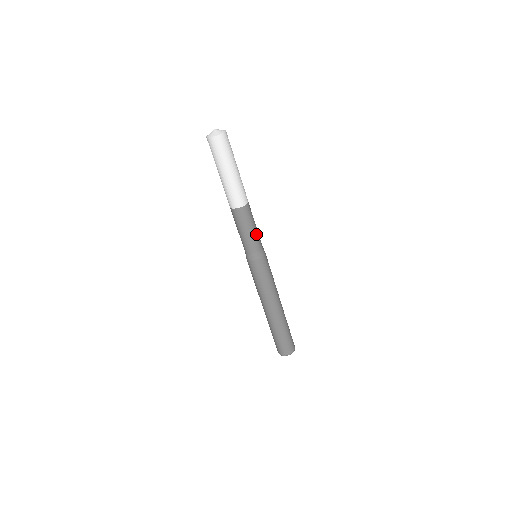
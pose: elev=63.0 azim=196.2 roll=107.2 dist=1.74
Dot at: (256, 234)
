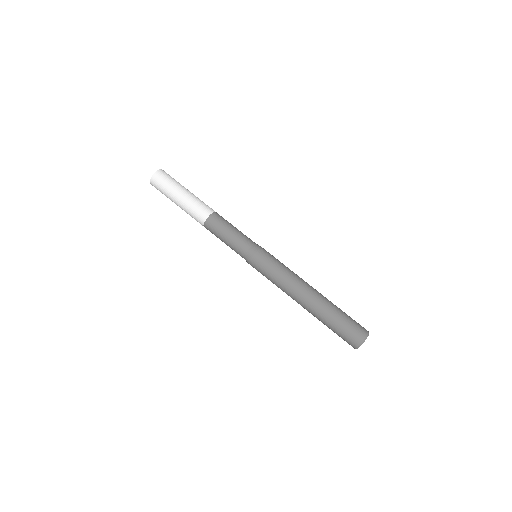
Dot at: (239, 233)
